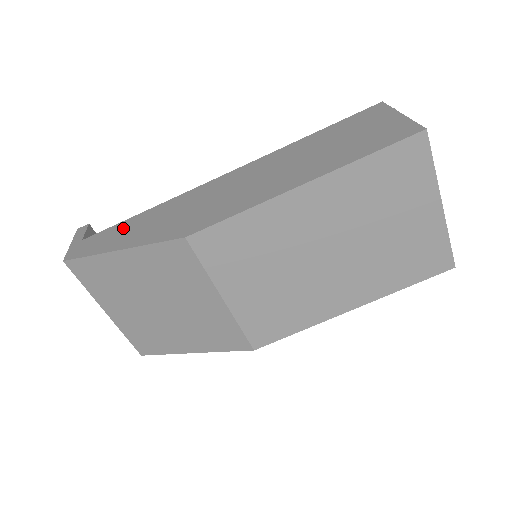
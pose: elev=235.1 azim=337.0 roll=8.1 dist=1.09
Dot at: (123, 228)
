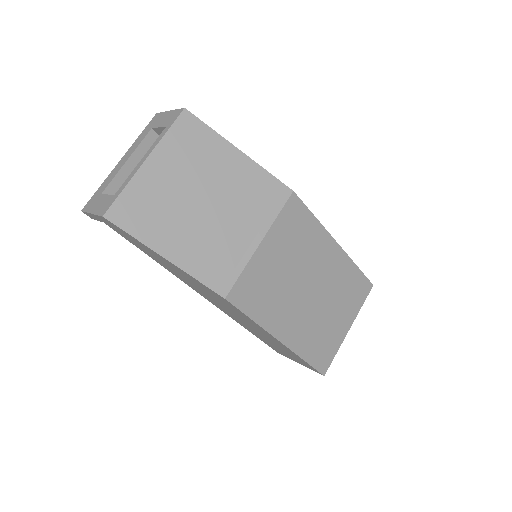
Dot at: occluded
